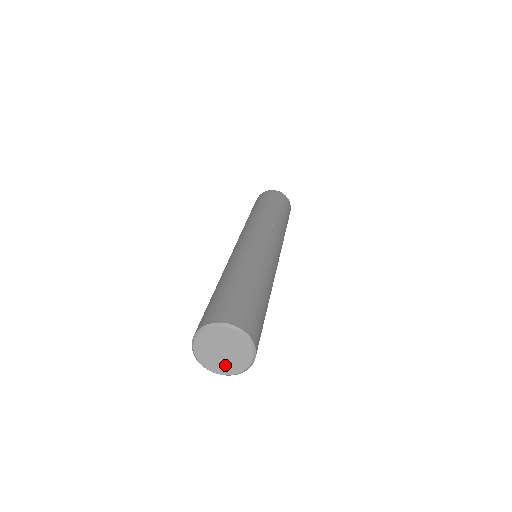
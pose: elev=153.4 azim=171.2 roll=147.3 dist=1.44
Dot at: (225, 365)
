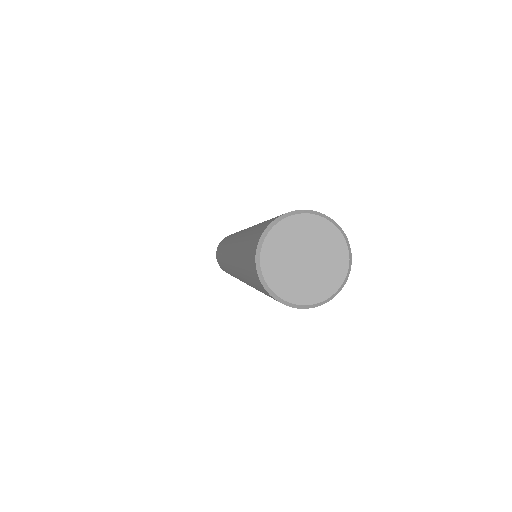
Dot at: (318, 282)
